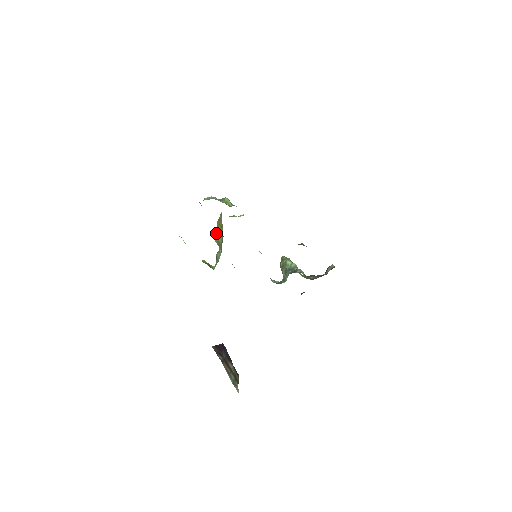
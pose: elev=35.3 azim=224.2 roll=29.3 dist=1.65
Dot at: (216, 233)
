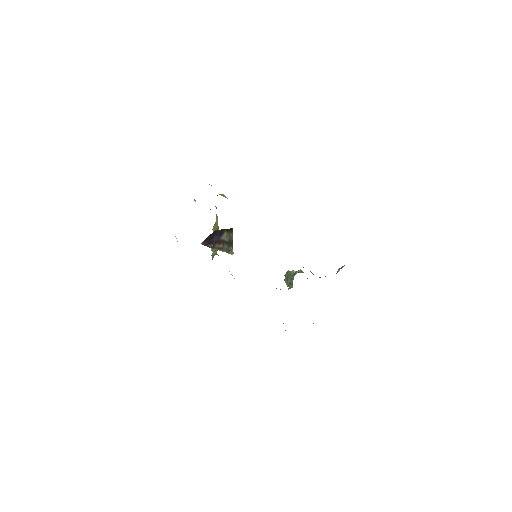
Dot at: occluded
